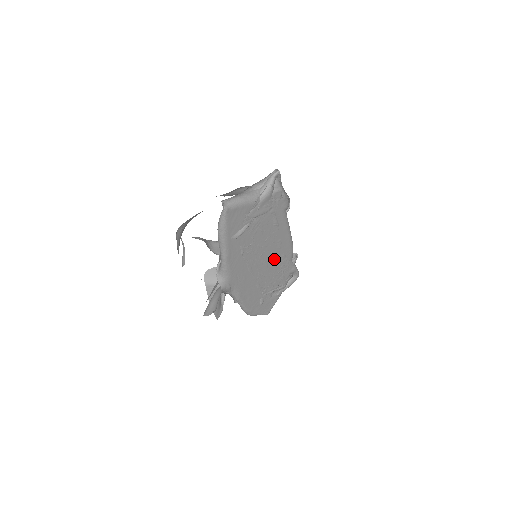
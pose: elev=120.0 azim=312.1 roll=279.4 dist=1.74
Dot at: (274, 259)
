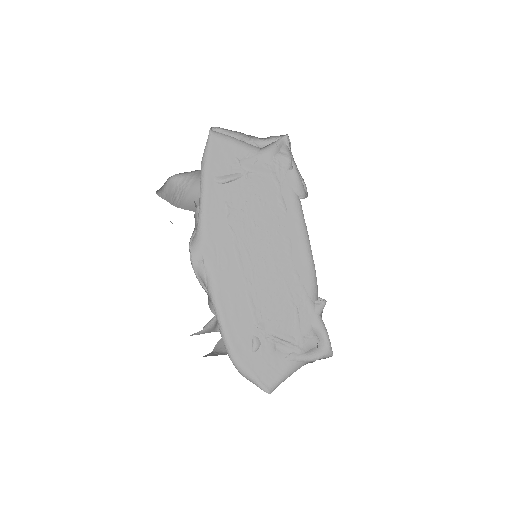
Dot at: (280, 269)
